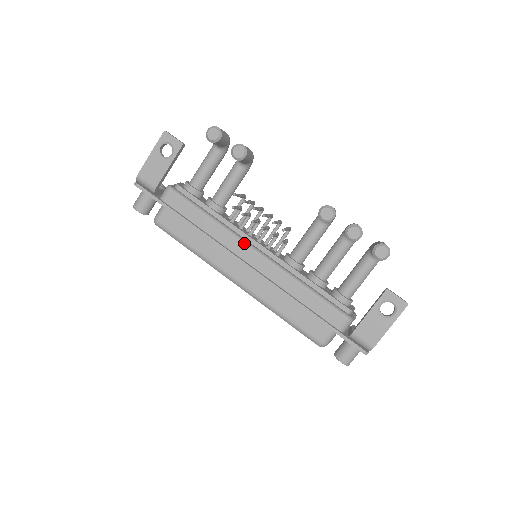
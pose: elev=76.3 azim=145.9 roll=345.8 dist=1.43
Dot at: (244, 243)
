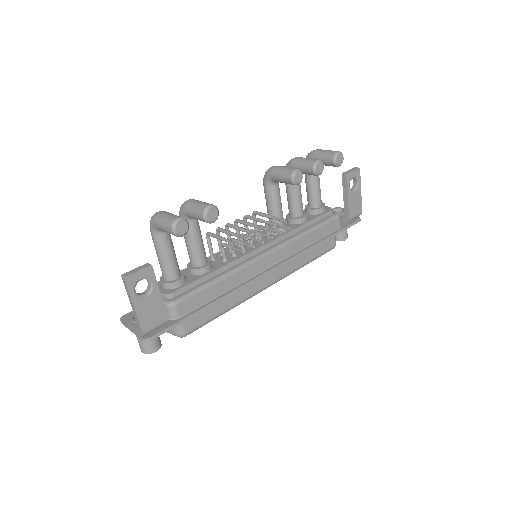
Dot at: (257, 260)
